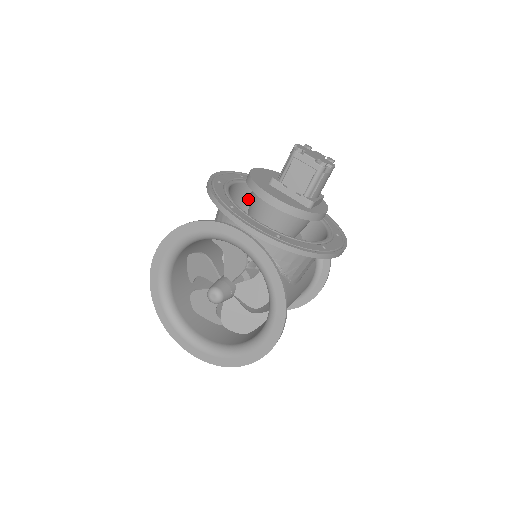
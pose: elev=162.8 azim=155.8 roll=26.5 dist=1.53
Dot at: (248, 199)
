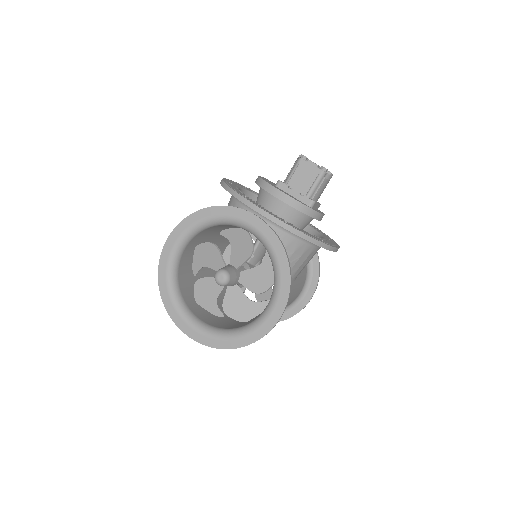
Dot at: occluded
